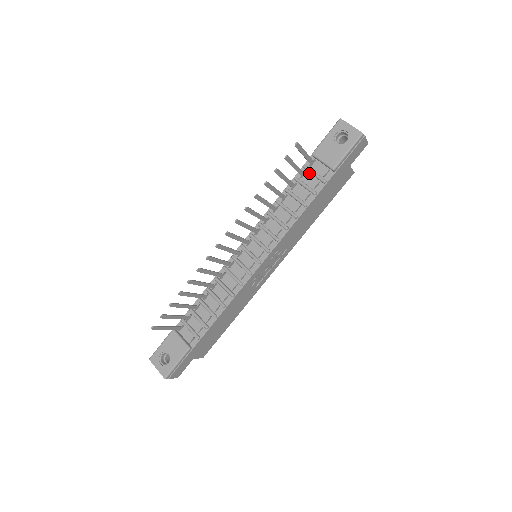
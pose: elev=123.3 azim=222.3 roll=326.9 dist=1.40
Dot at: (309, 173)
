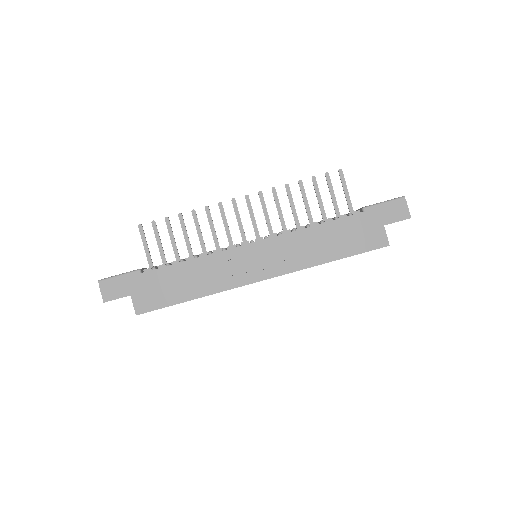
Dot at: occluded
